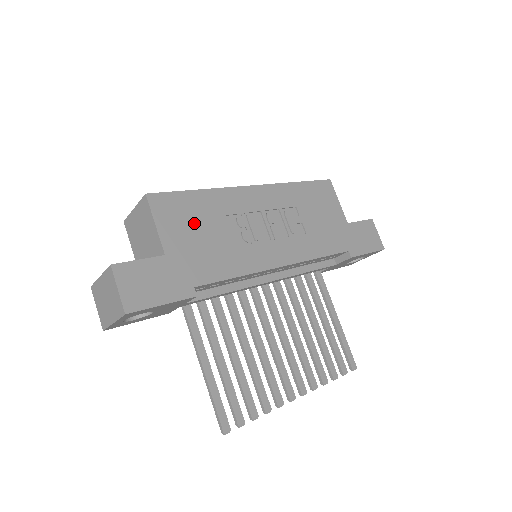
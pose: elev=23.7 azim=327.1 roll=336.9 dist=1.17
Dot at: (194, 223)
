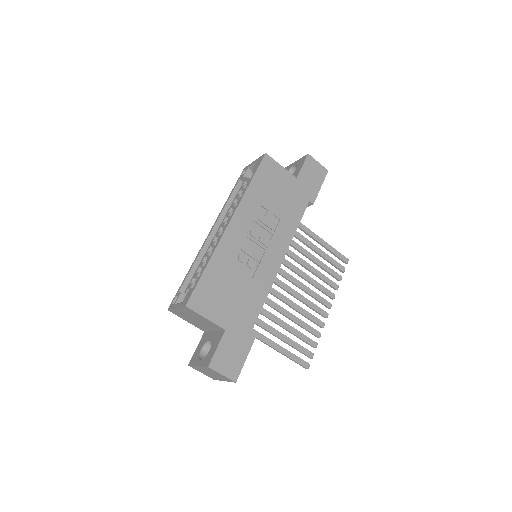
Dot at: (222, 292)
